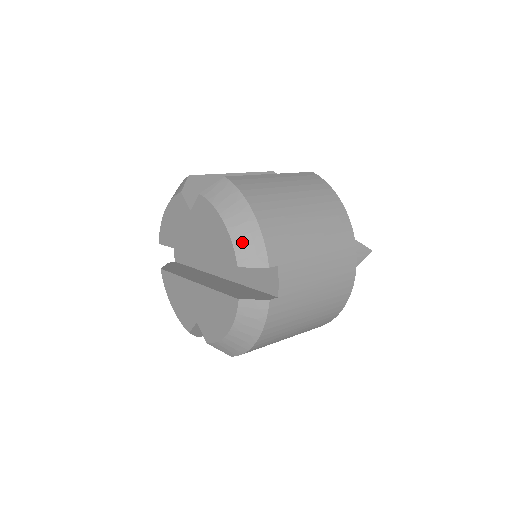
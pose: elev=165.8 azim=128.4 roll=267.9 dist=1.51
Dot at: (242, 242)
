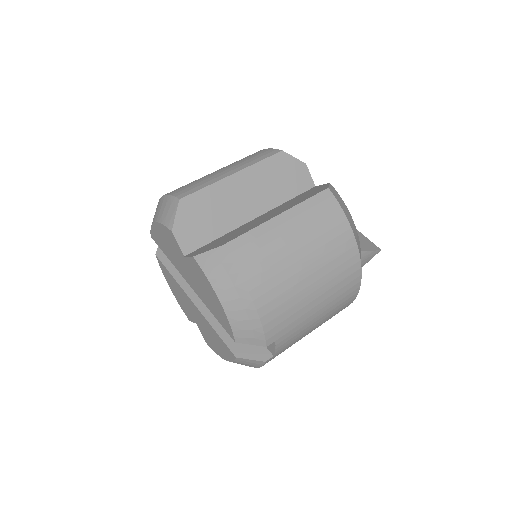
Dot at: (240, 326)
